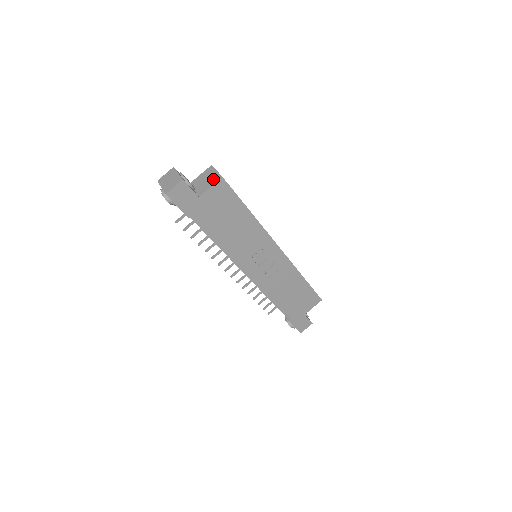
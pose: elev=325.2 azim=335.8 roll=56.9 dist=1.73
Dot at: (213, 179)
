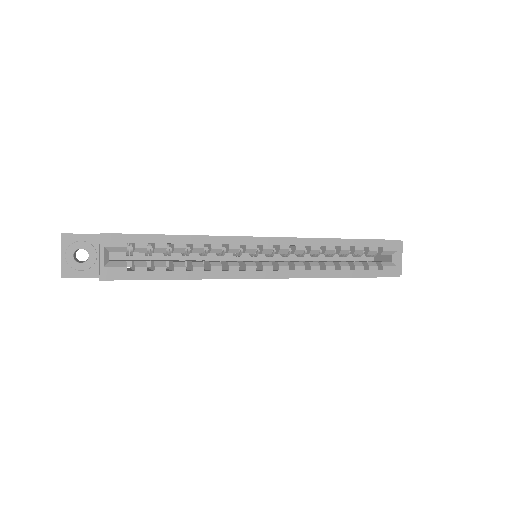
Dot at: (99, 268)
